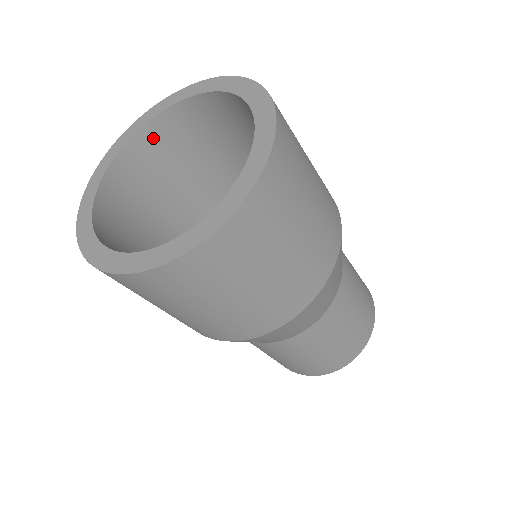
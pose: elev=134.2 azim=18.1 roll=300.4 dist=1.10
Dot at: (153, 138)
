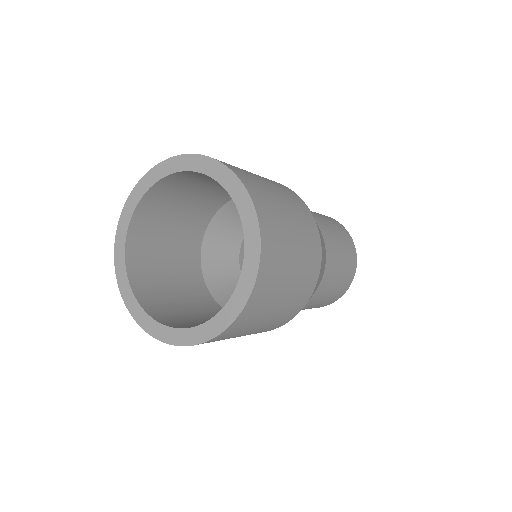
Dot at: (186, 175)
